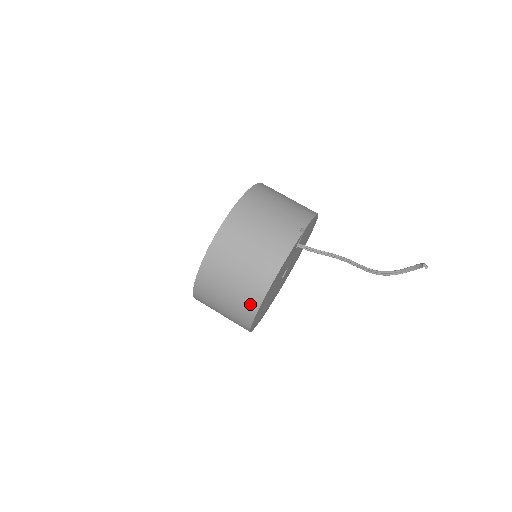
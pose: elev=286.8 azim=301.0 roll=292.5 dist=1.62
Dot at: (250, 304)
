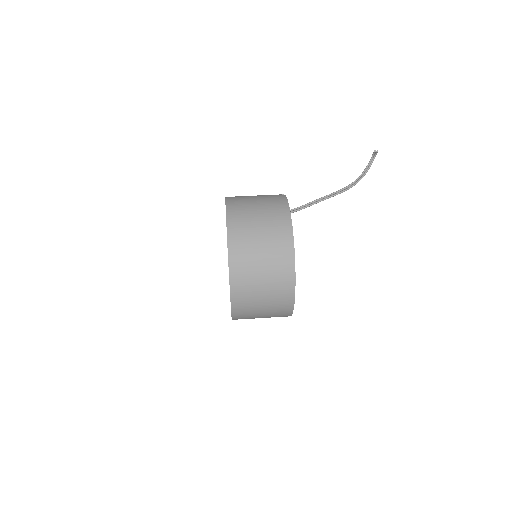
Dot at: (285, 248)
